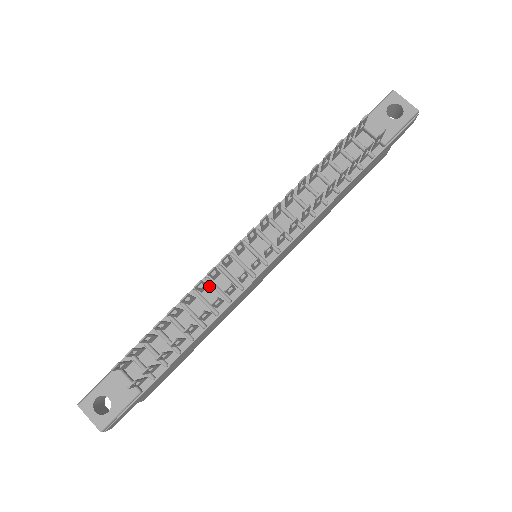
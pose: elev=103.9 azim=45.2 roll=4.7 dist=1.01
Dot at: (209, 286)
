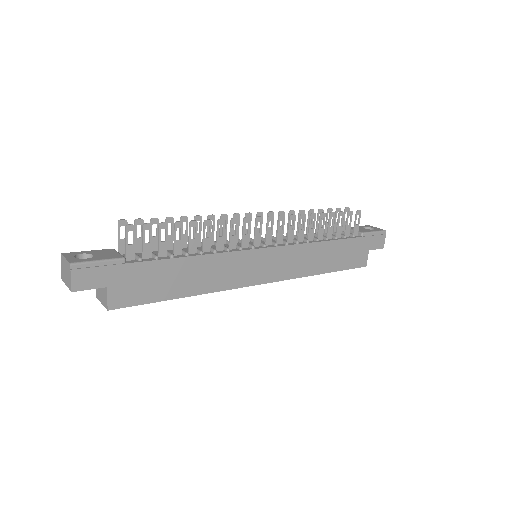
Dot at: (214, 245)
